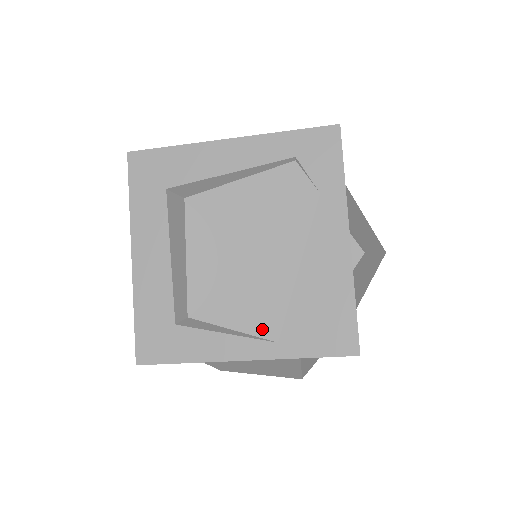
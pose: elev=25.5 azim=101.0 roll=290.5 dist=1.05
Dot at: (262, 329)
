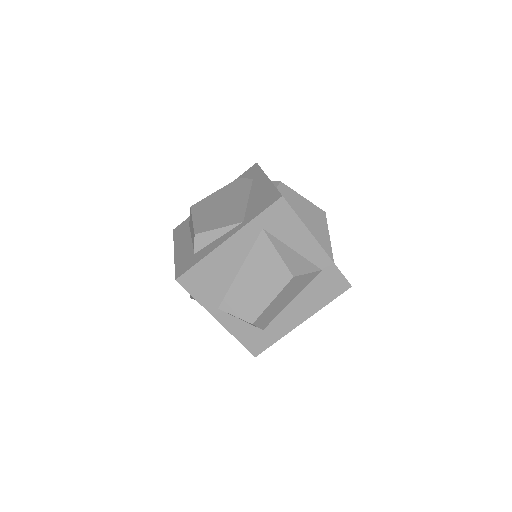
Dot at: (234, 222)
